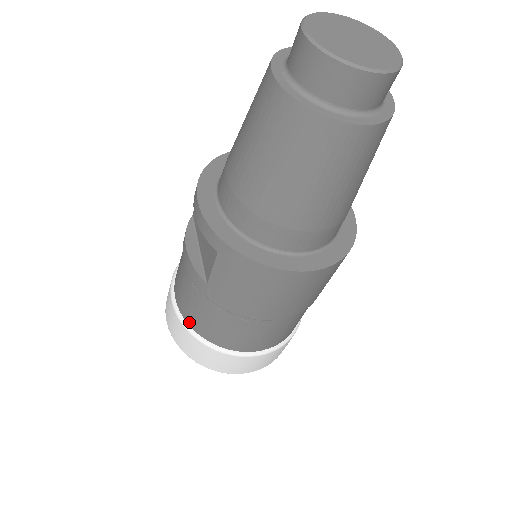
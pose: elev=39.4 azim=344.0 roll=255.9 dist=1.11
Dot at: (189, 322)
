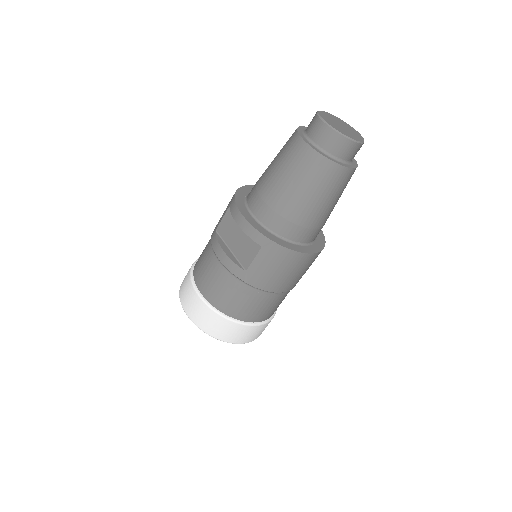
Dot at: (218, 306)
